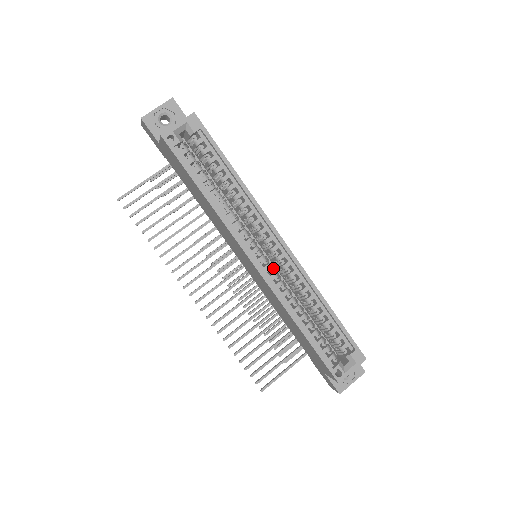
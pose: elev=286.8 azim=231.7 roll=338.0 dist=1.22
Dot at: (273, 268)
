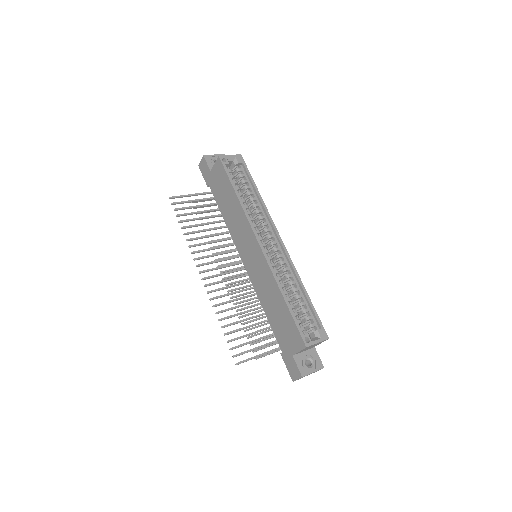
Dot at: occluded
